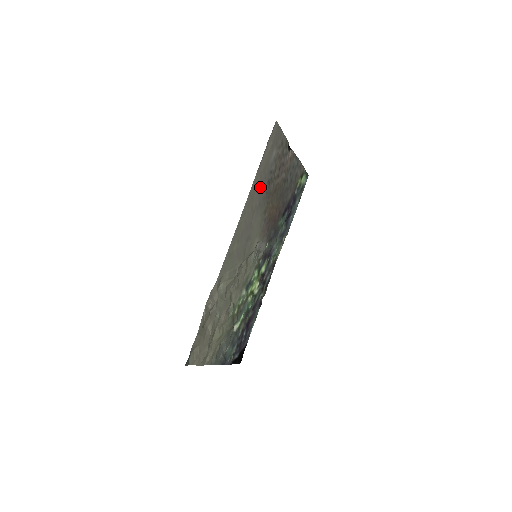
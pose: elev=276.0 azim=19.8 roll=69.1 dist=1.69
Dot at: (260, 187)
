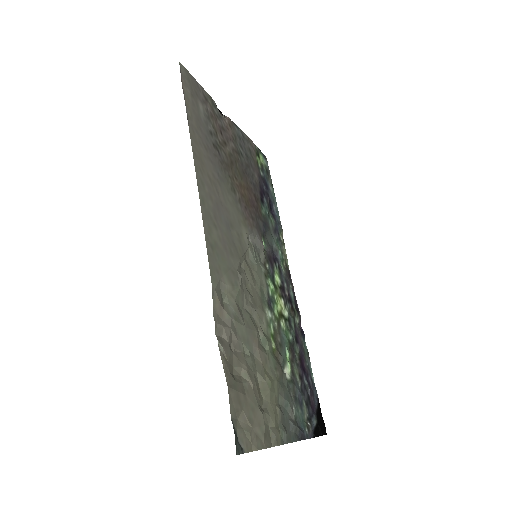
Dot at: (206, 150)
